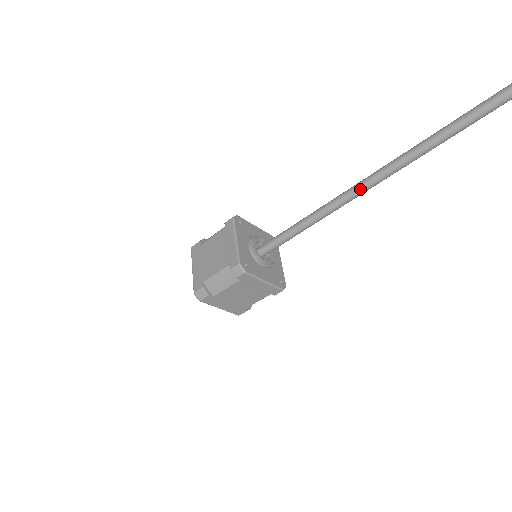
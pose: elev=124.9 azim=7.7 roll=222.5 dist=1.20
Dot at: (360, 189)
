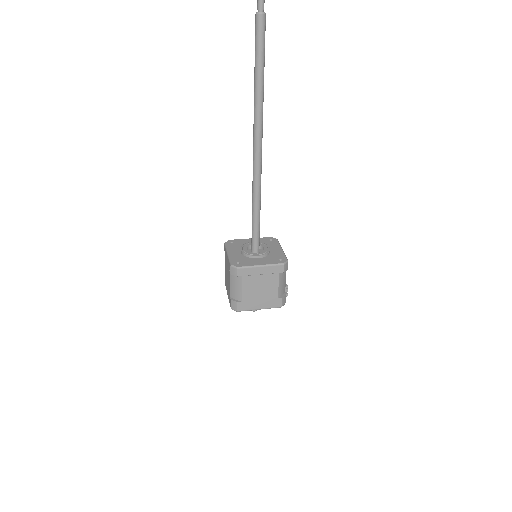
Dot at: (255, 158)
